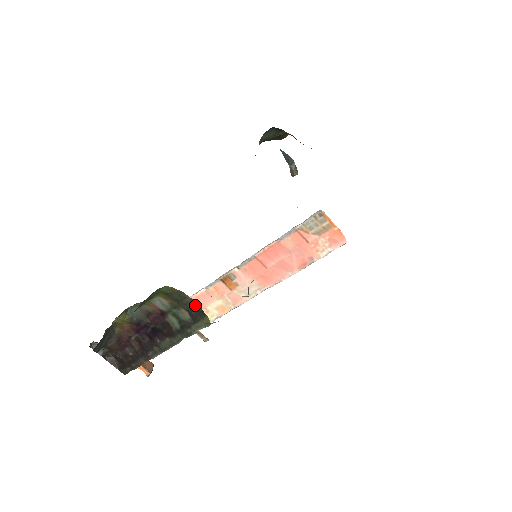
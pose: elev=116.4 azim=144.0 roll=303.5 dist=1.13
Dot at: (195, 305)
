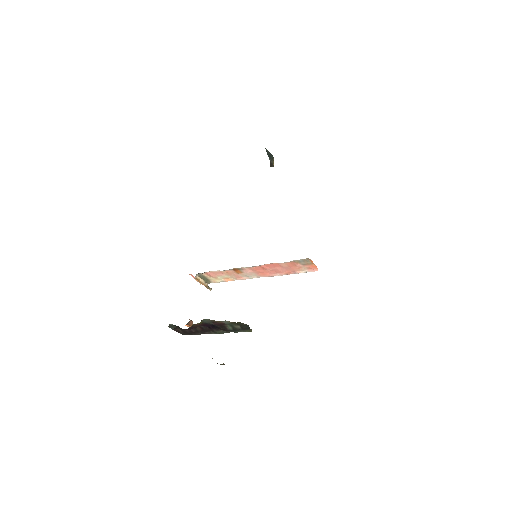
Dot at: (246, 326)
